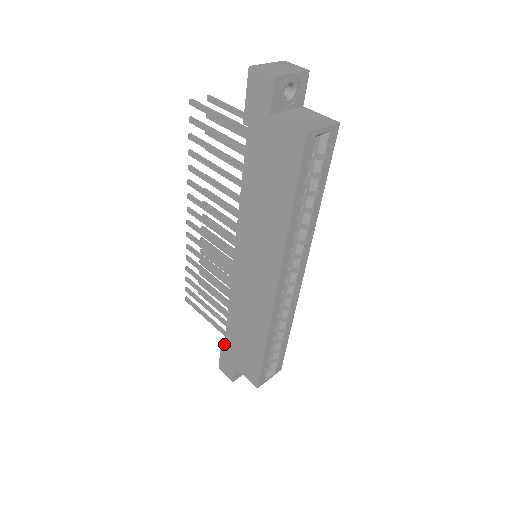
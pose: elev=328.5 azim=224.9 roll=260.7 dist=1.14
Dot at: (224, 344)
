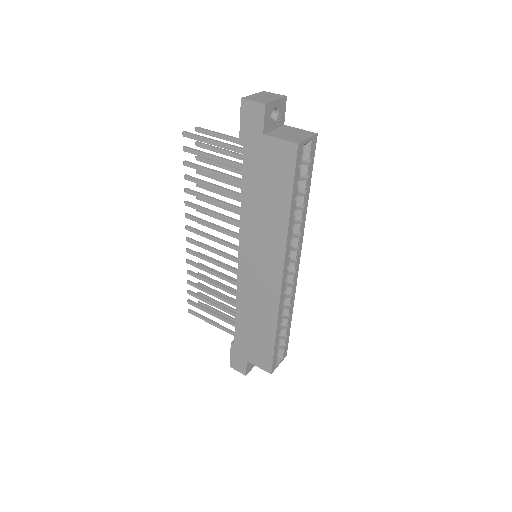
Dot at: (234, 342)
